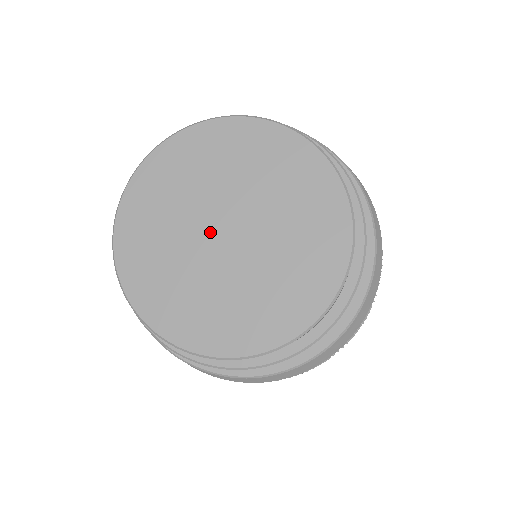
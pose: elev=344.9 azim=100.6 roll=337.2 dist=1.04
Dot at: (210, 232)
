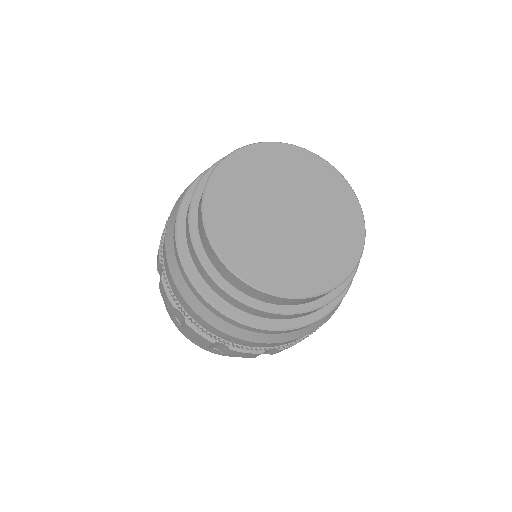
Dot at: (276, 212)
